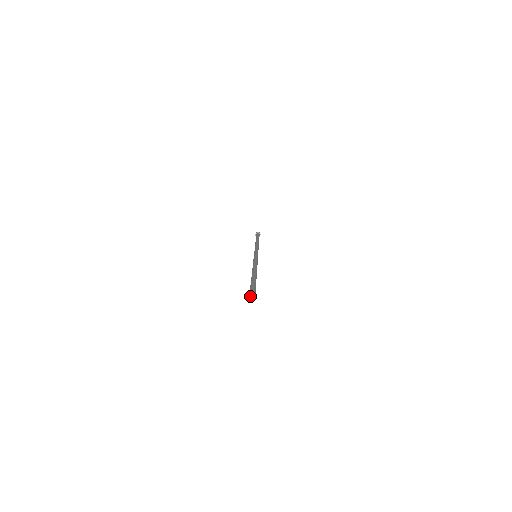
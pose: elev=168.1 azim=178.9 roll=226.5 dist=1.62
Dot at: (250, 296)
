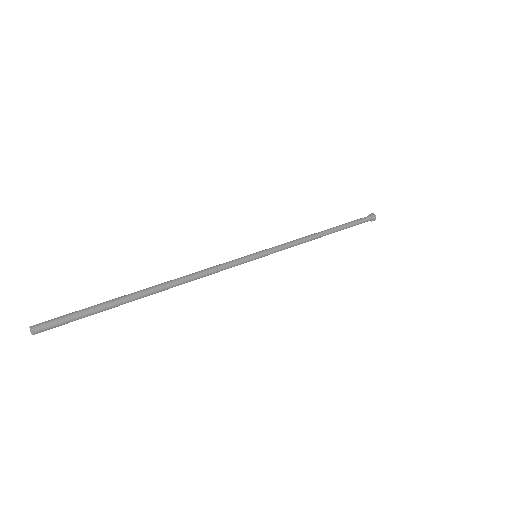
Dot at: (30, 329)
